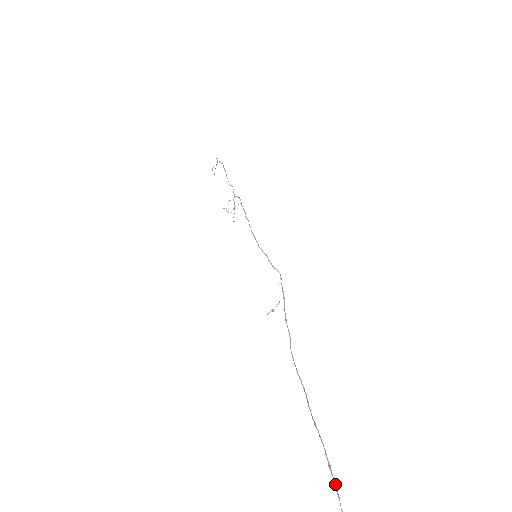
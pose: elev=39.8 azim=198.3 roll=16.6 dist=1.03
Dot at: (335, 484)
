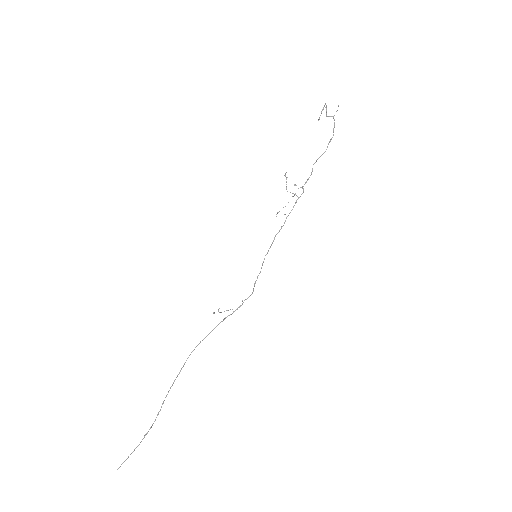
Dot at: occluded
